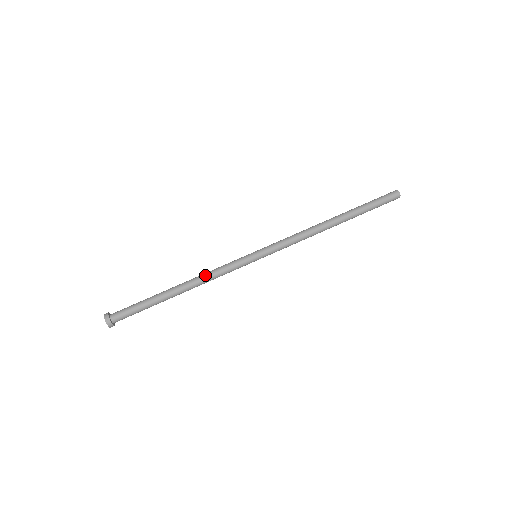
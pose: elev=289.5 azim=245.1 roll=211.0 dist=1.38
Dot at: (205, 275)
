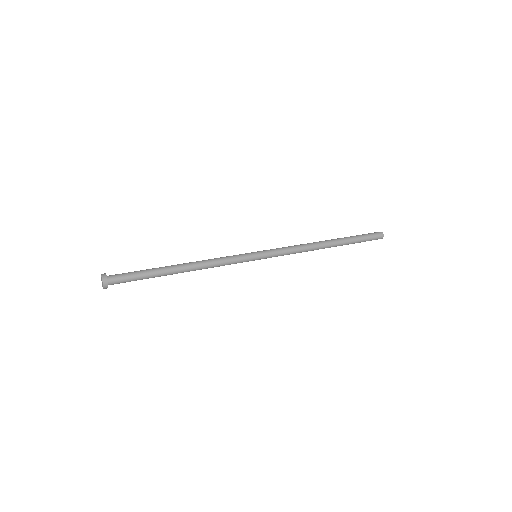
Dot at: (206, 260)
